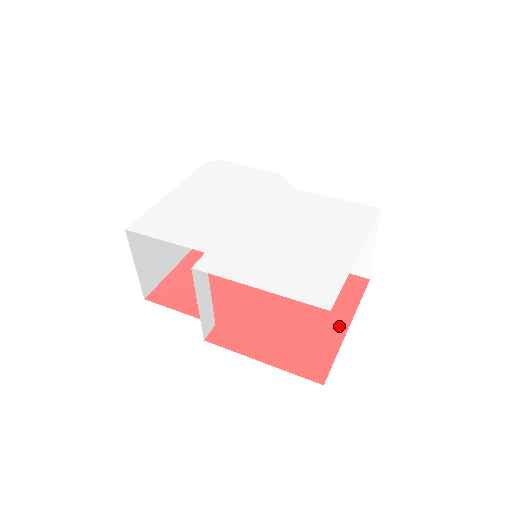
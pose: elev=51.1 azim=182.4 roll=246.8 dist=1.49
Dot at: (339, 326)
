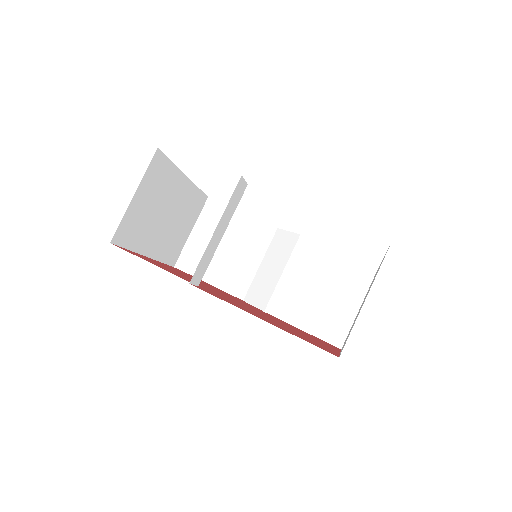
Dot at: occluded
